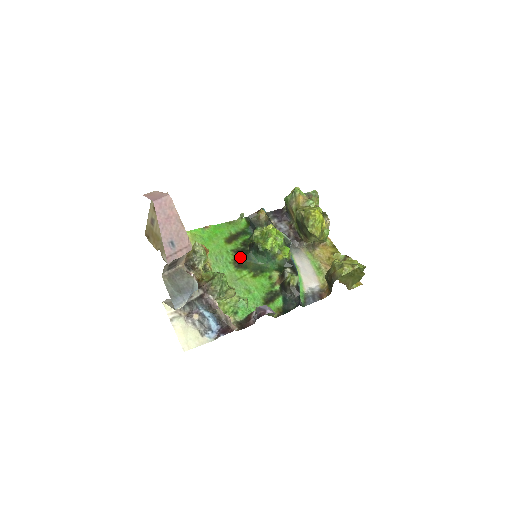
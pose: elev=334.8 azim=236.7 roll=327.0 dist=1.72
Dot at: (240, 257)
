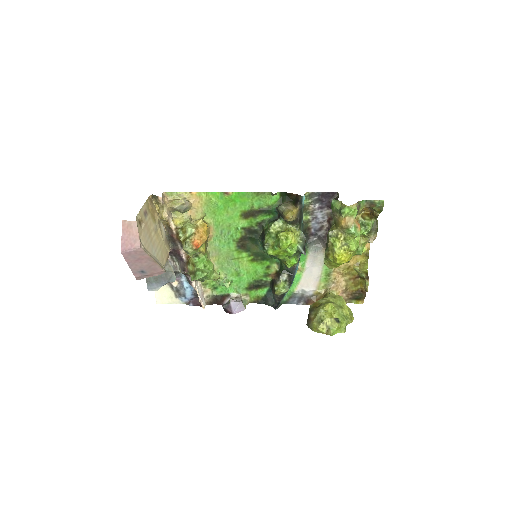
Dot at: (248, 237)
